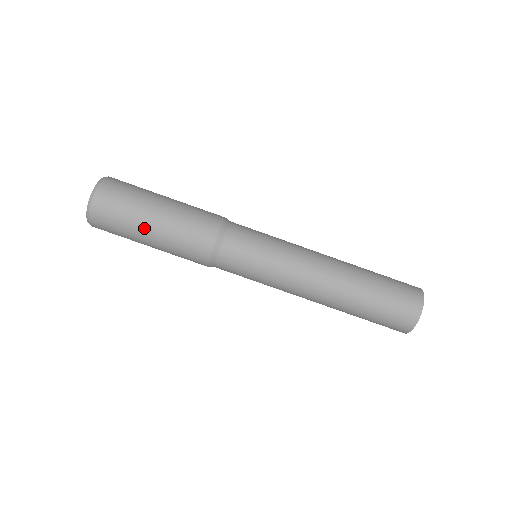
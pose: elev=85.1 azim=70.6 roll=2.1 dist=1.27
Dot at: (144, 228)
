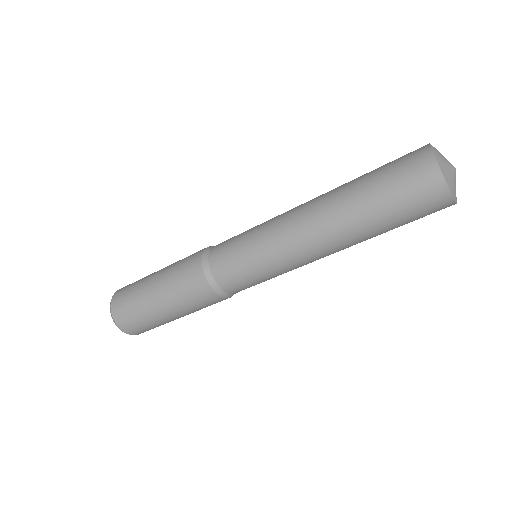
Dot at: (156, 310)
